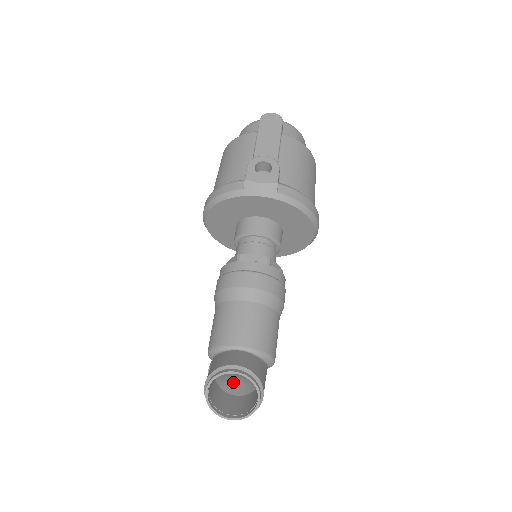
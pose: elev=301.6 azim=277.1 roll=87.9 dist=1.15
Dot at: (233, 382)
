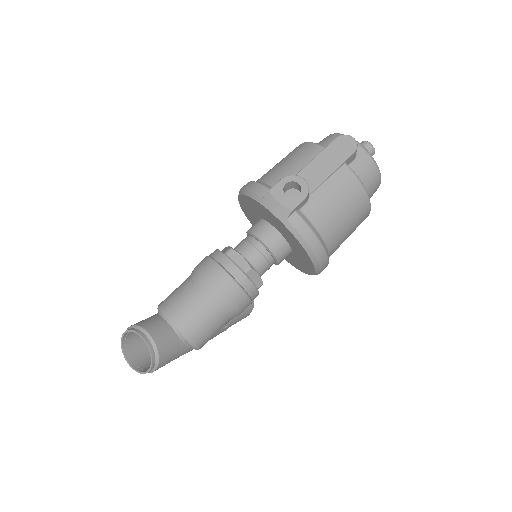
Dot at: occluded
